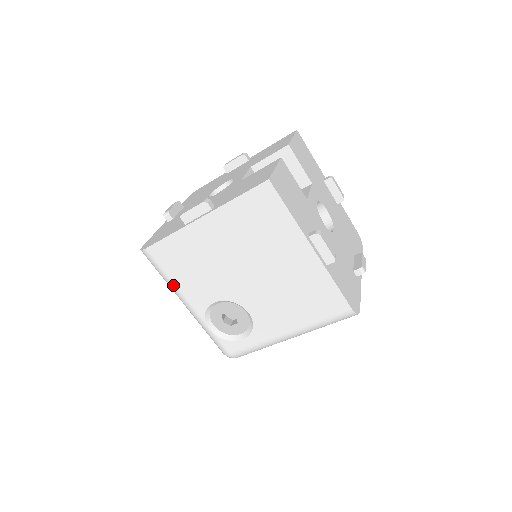
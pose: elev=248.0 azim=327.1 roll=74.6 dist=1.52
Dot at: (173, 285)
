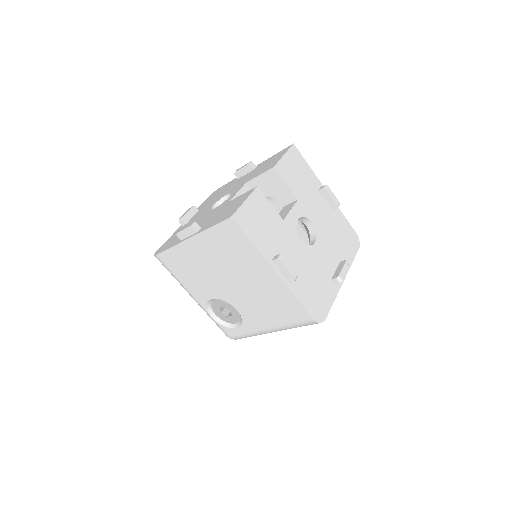
Dot at: (180, 283)
